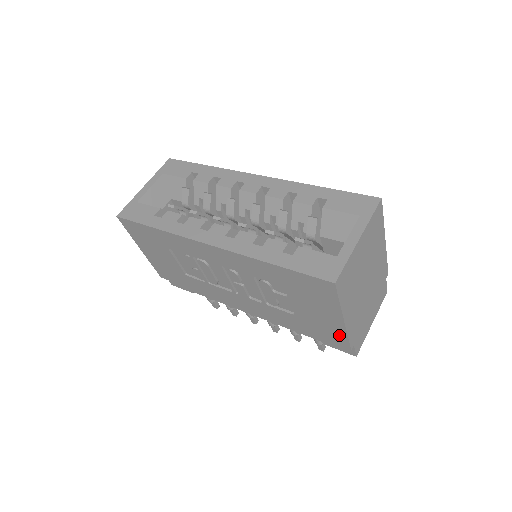
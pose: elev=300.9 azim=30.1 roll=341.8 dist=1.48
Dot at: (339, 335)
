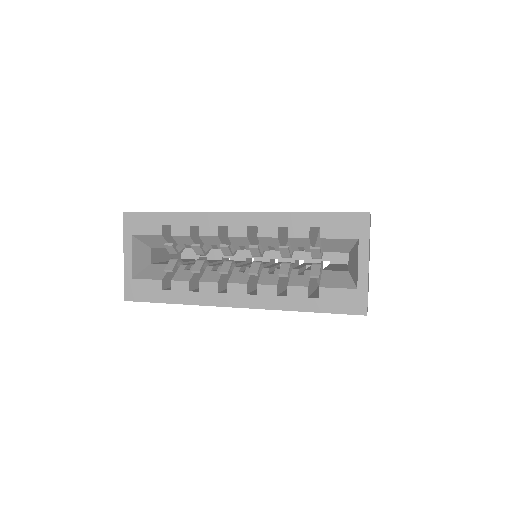
Dot at: occluded
